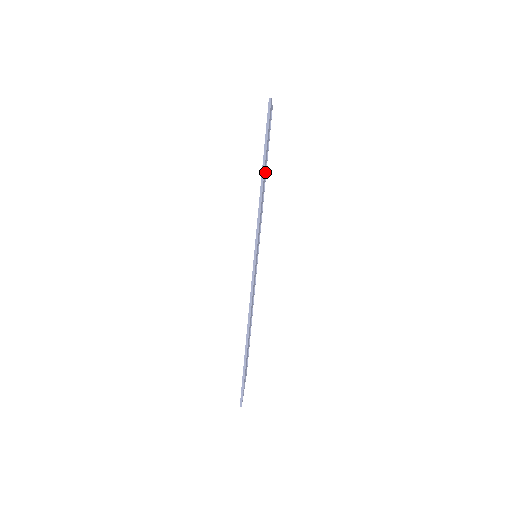
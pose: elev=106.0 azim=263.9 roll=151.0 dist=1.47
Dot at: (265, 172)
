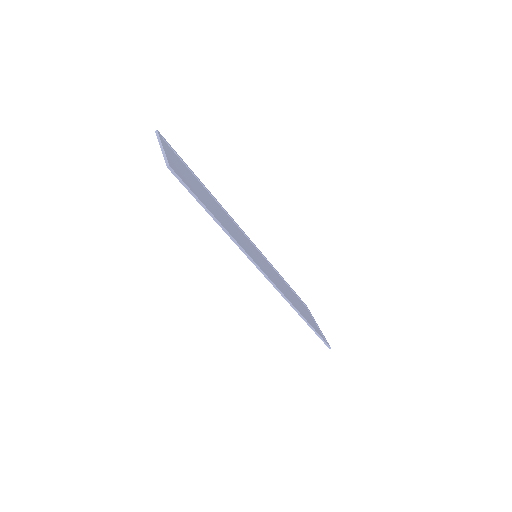
Dot at: (202, 186)
